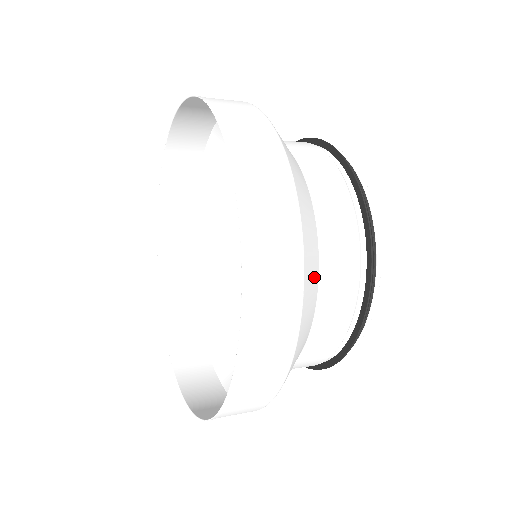
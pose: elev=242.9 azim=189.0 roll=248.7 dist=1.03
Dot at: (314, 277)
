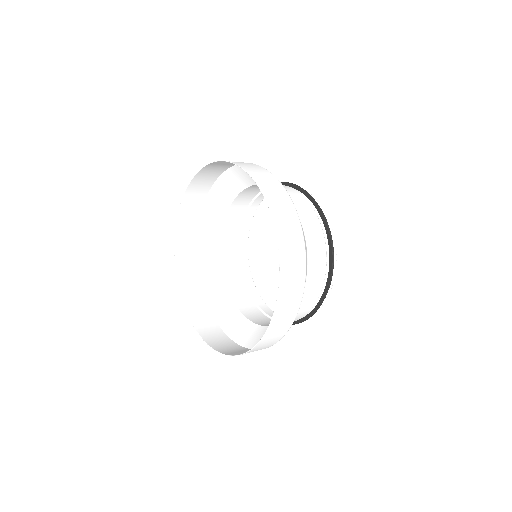
Dot at: occluded
